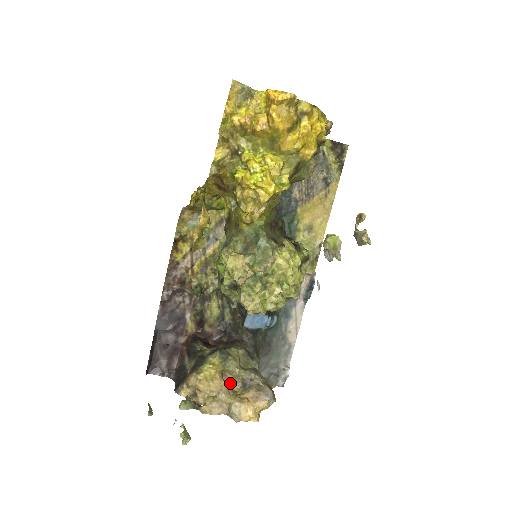
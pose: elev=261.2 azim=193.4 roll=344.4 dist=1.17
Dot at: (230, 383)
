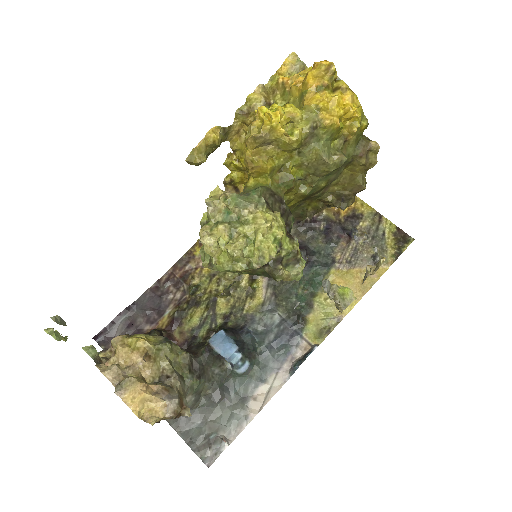
Dot at: (147, 368)
